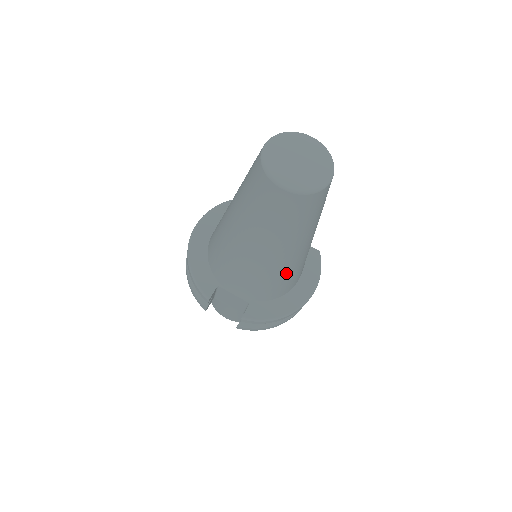
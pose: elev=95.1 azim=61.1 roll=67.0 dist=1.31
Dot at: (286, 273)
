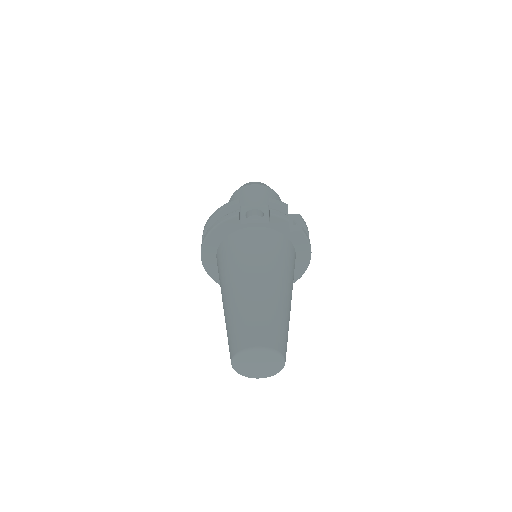
Dot at: occluded
